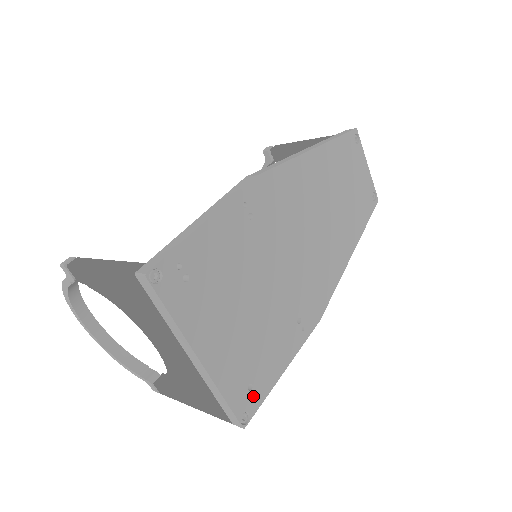
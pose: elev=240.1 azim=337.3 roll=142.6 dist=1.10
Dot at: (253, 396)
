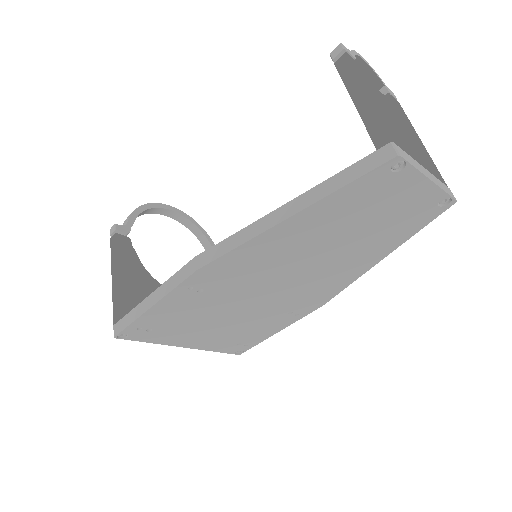
Dot at: (244, 346)
